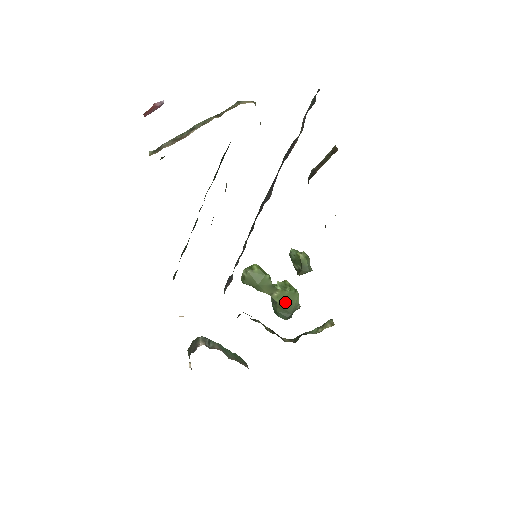
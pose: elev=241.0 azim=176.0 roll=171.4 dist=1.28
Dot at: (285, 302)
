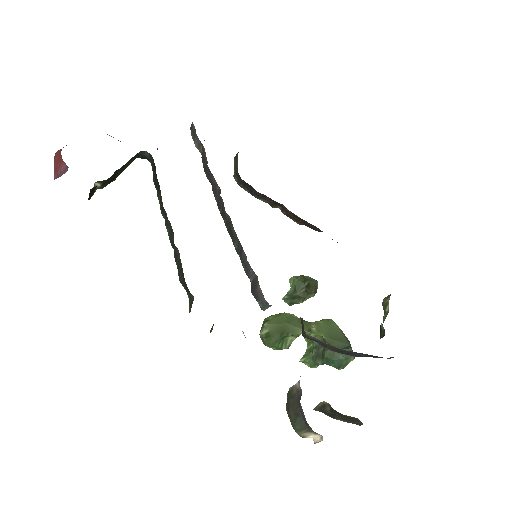
Dot at: (331, 334)
